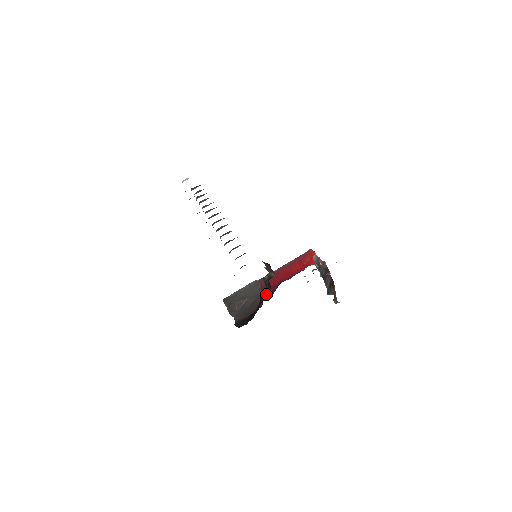
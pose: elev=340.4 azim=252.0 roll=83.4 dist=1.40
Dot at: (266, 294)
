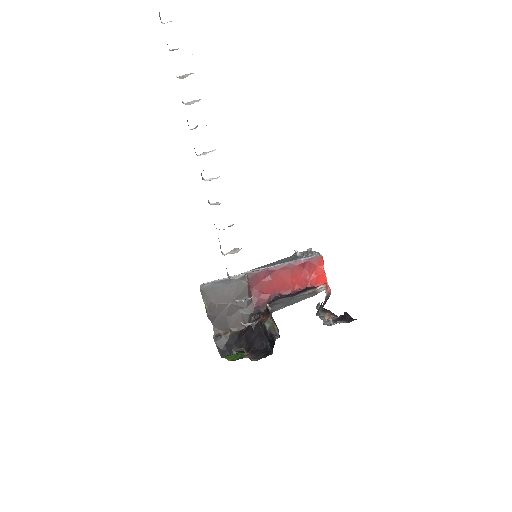
Dot at: (260, 337)
